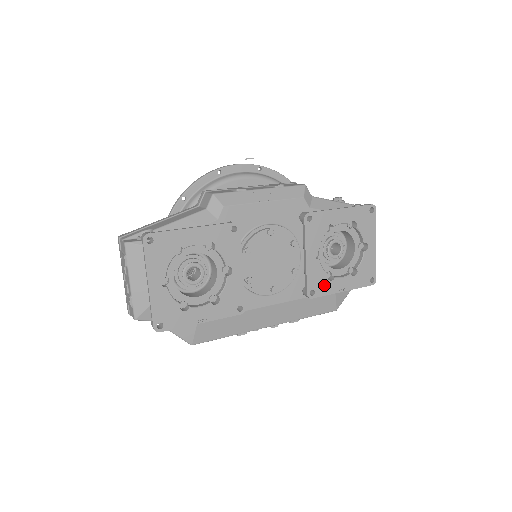
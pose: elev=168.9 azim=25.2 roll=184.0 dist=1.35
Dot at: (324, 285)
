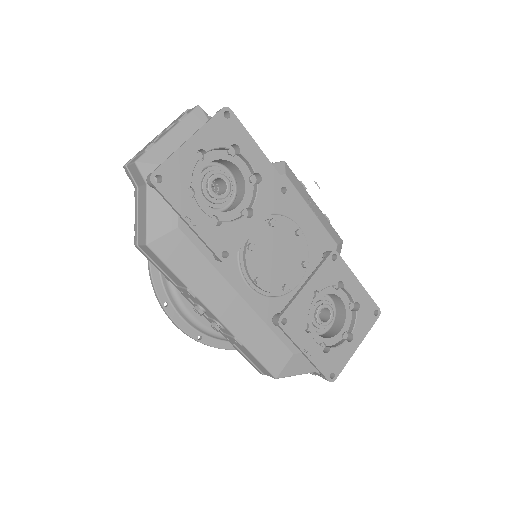
Dot at: (298, 327)
